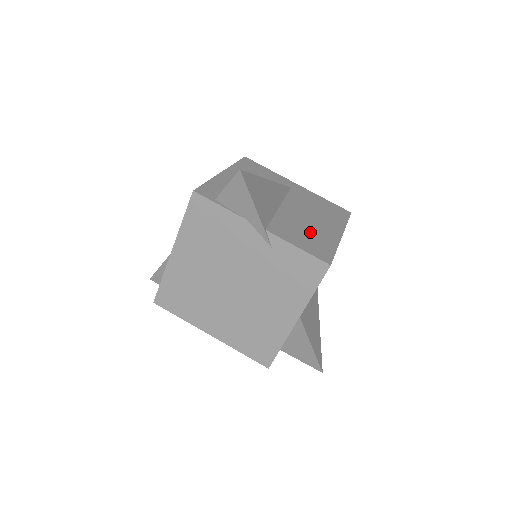
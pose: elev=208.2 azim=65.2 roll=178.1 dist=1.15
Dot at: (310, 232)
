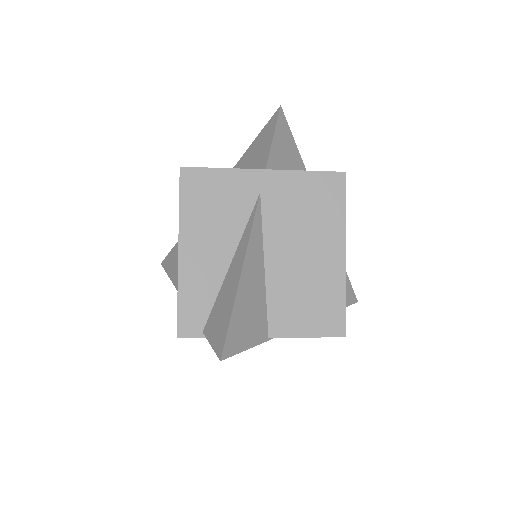
Dot at: (311, 289)
